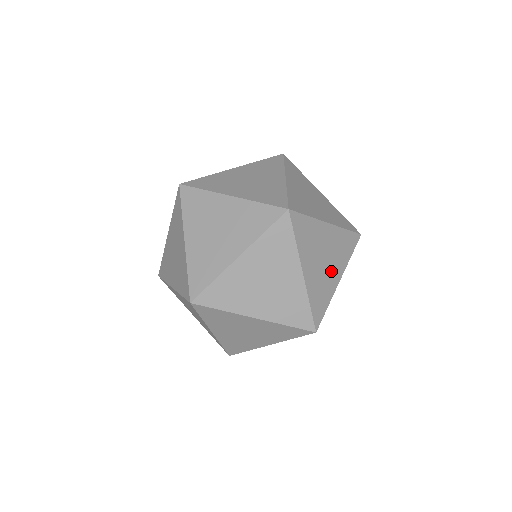
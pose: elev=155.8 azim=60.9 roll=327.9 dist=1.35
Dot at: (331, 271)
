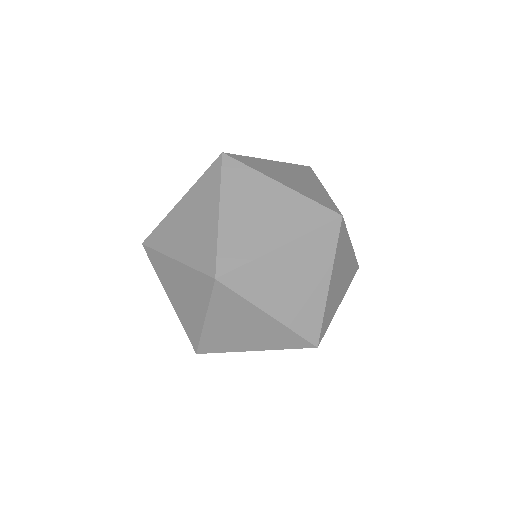
Dot at: (247, 340)
